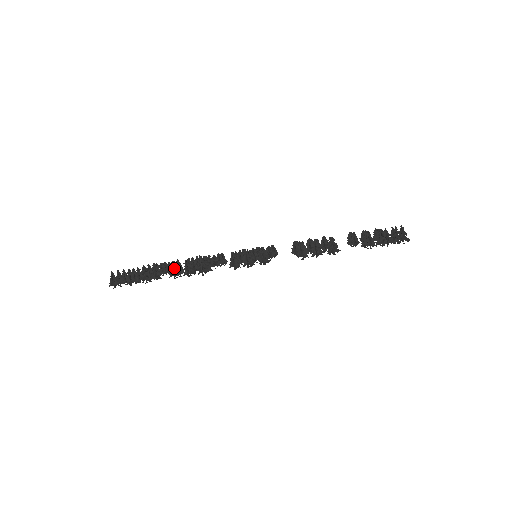
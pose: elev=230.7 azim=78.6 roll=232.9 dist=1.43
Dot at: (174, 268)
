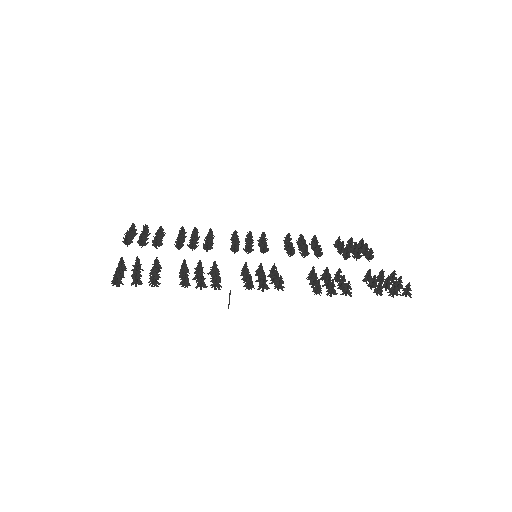
Dot at: (187, 278)
